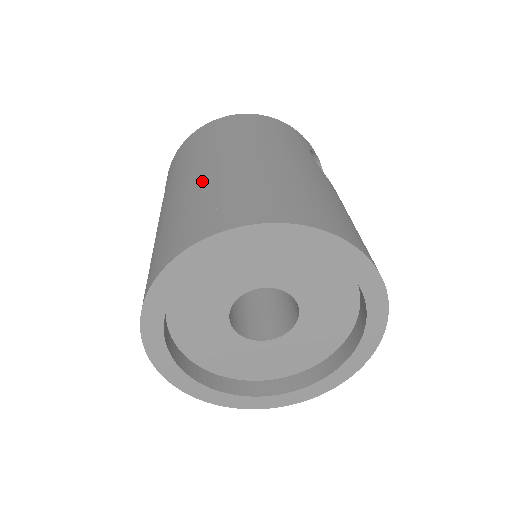
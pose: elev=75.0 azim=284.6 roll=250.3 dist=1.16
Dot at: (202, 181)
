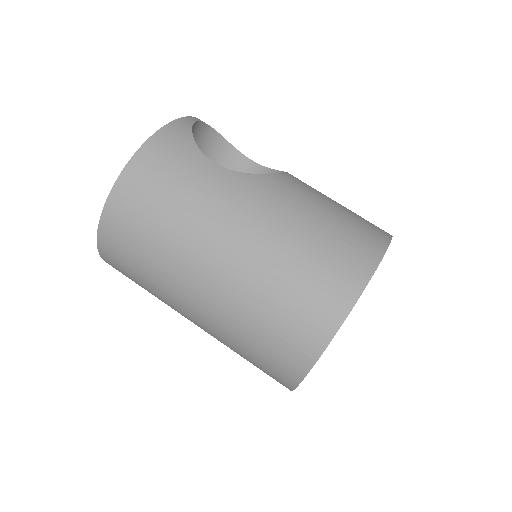
Dot at: (224, 310)
